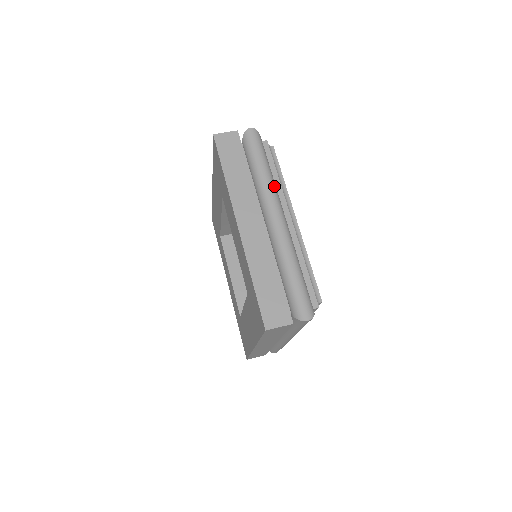
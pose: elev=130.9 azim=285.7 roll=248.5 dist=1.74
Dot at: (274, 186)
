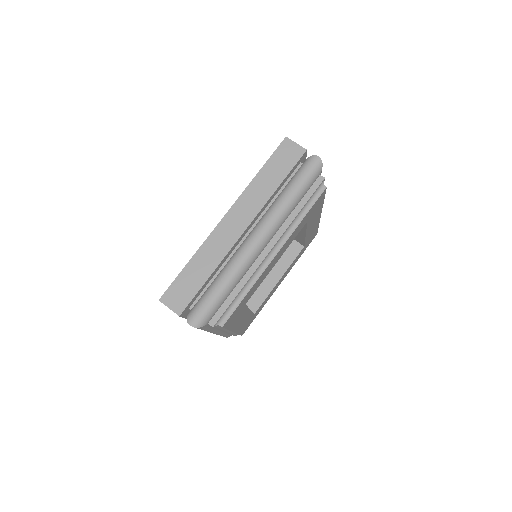
Dot at: (283, 215)
